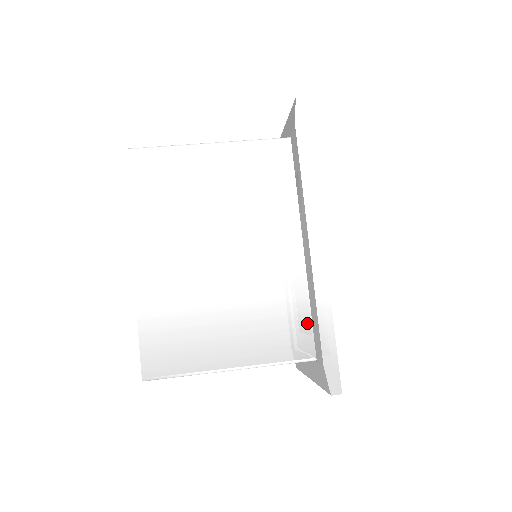
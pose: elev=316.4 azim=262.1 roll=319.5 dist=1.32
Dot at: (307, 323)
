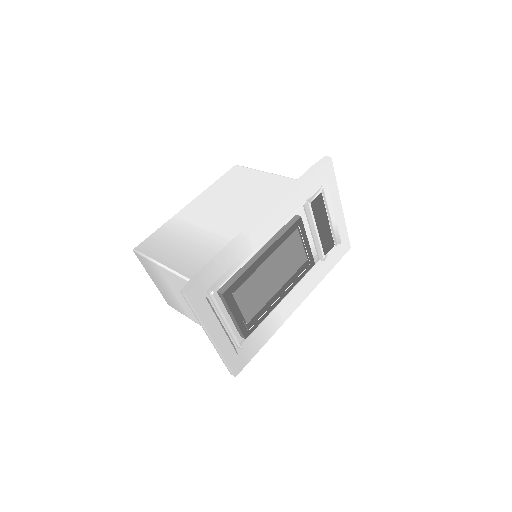
Dot at: occluded
